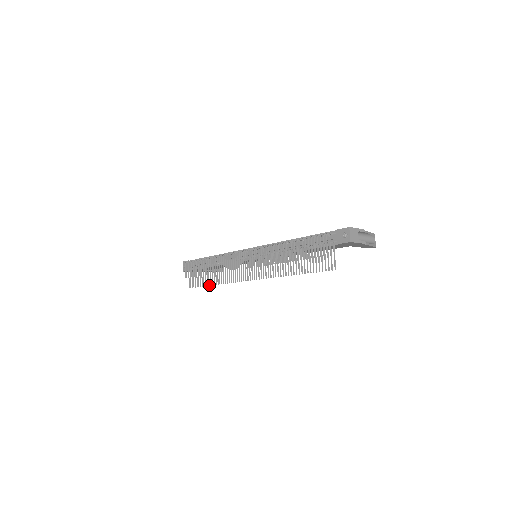
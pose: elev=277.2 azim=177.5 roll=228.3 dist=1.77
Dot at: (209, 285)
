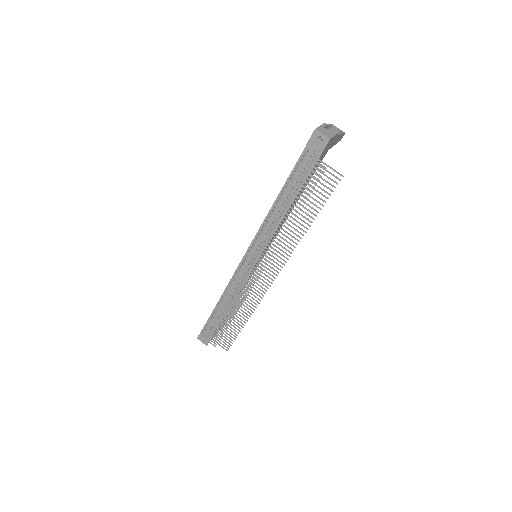
Dot at: (243, 327)
